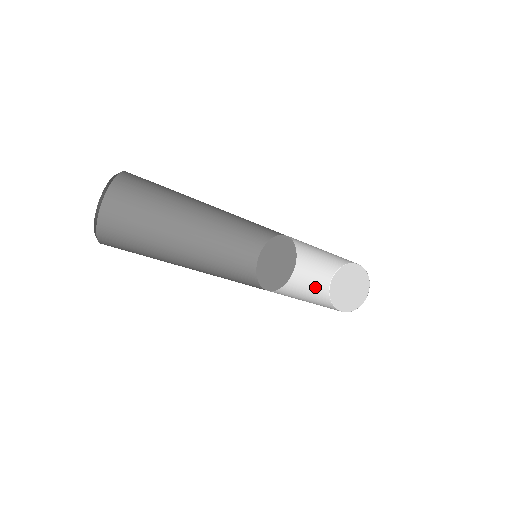
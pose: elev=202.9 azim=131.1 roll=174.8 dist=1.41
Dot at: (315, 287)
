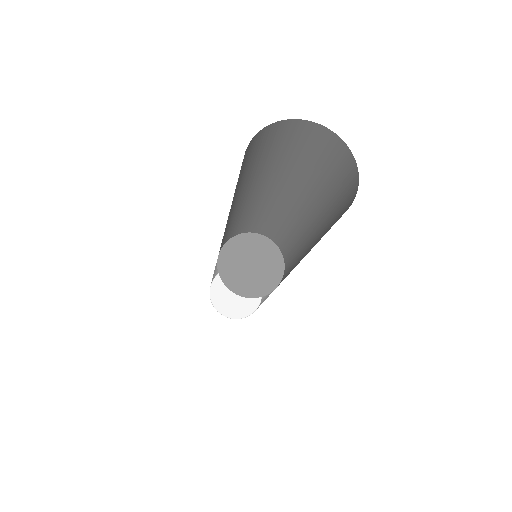
Dot at: occluded
